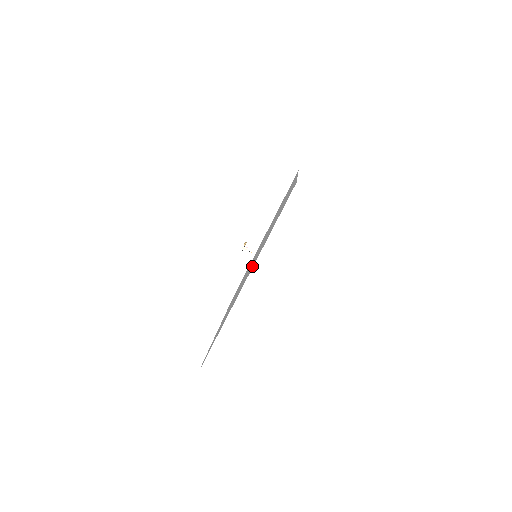
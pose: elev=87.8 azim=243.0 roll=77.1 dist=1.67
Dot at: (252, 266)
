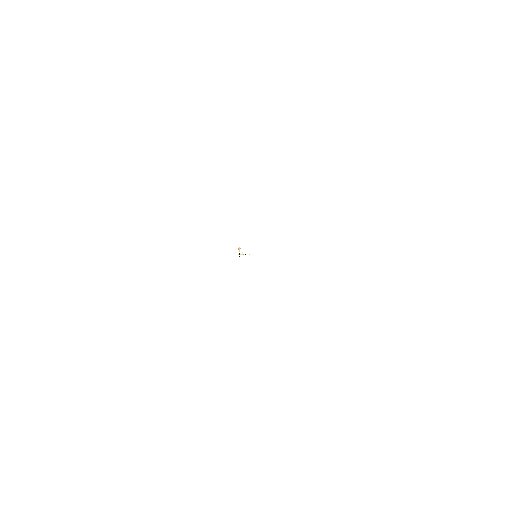
Dot at: occluded
